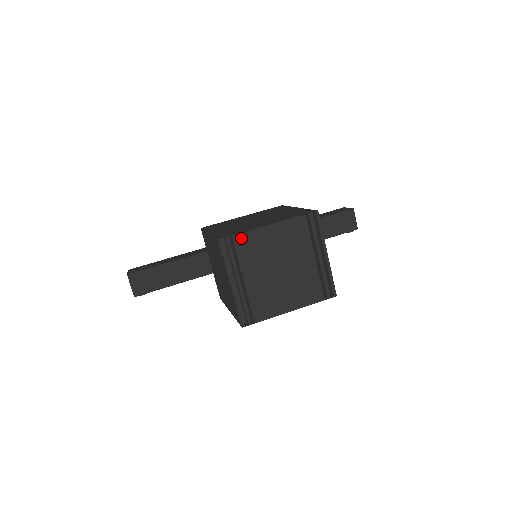
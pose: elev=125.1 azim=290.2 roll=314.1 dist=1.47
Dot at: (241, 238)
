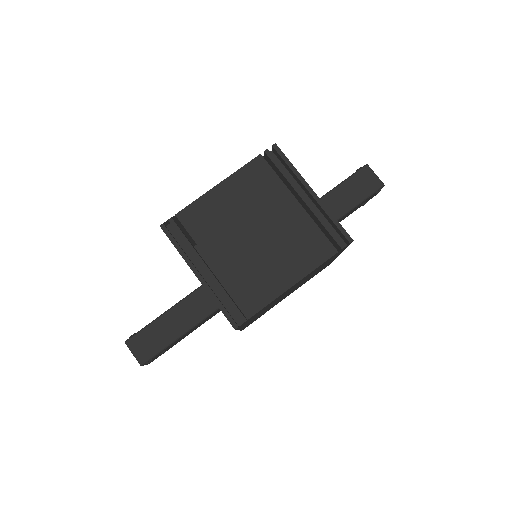
Dot at: (188, 213)
